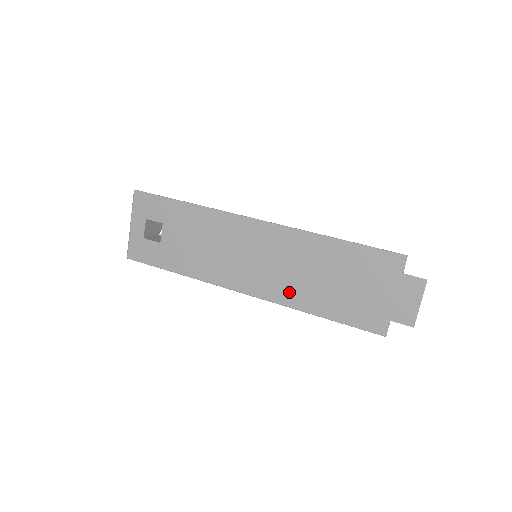
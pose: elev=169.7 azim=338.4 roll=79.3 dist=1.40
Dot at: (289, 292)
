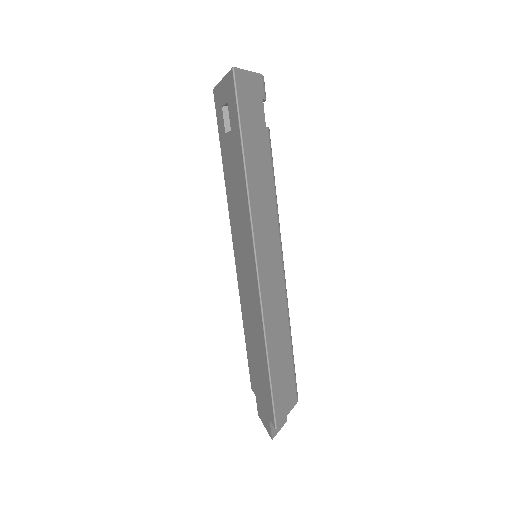
Dot at: (243, 300)
